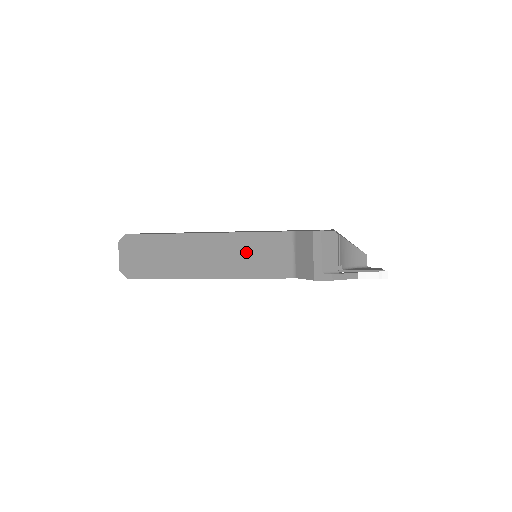
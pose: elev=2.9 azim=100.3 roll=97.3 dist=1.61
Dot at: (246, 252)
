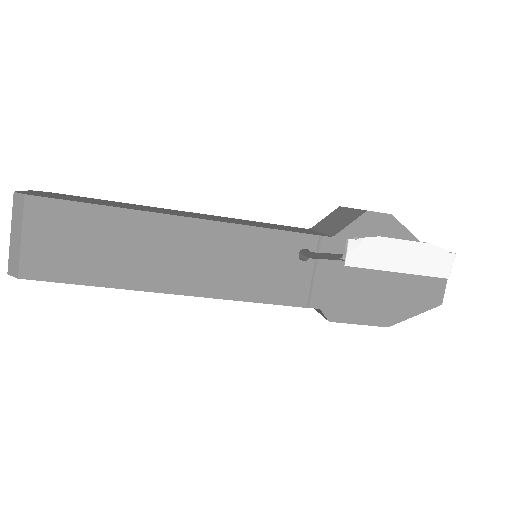
Dot at: (250, 222)
